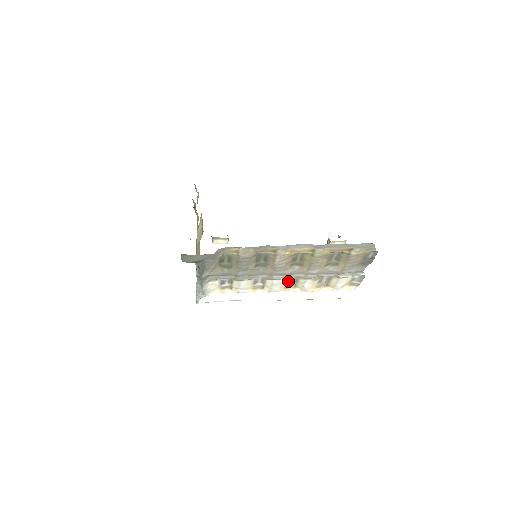
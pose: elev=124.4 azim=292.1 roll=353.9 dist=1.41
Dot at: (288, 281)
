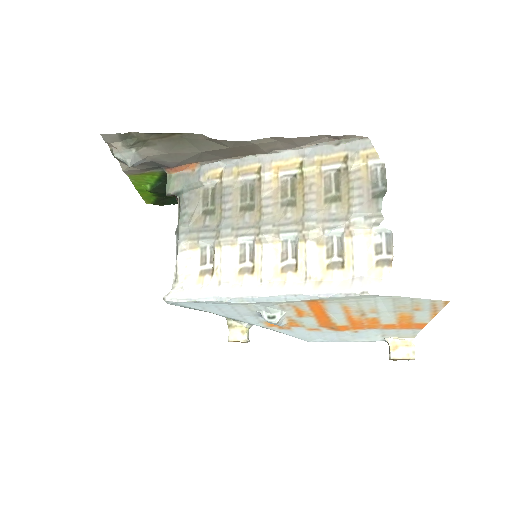
Dot at: (285, 256)
